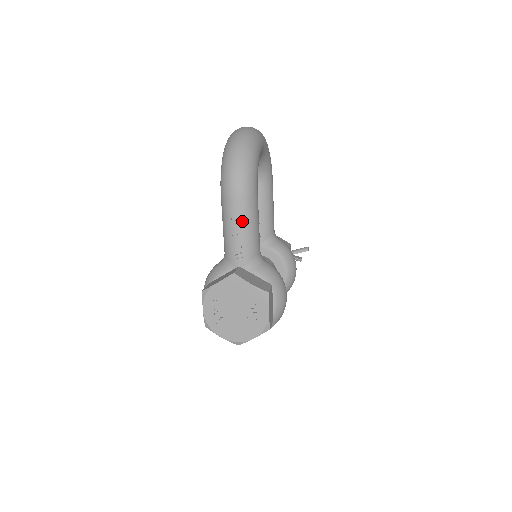
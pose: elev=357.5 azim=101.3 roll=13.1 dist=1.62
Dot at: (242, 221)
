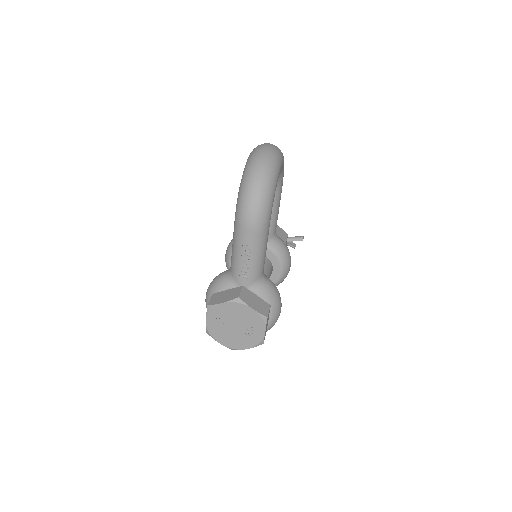
Dot at: (252, 250)
